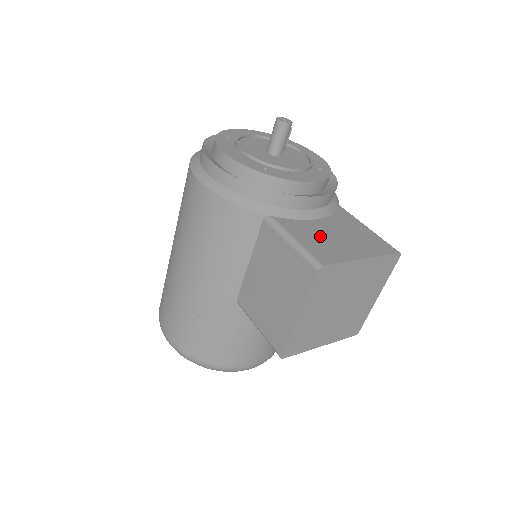
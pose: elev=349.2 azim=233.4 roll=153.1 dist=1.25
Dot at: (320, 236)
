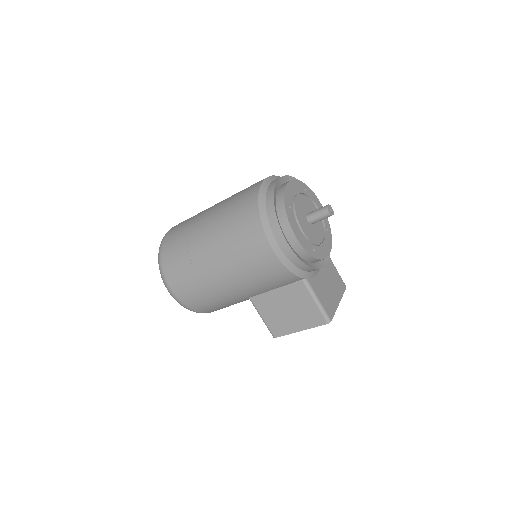
Dot at: (325, 290)
